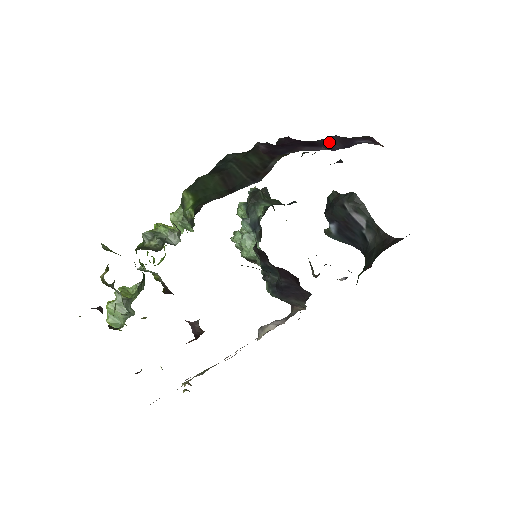
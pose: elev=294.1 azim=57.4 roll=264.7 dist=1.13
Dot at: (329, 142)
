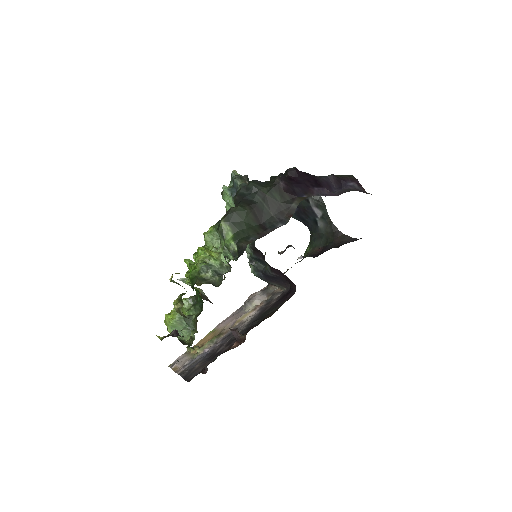
Dot at: (329, 182)
